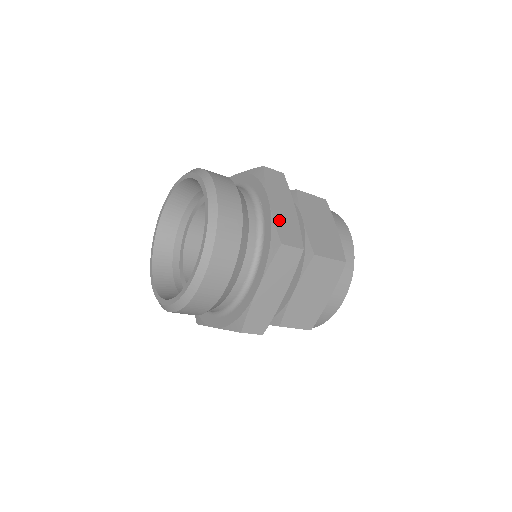
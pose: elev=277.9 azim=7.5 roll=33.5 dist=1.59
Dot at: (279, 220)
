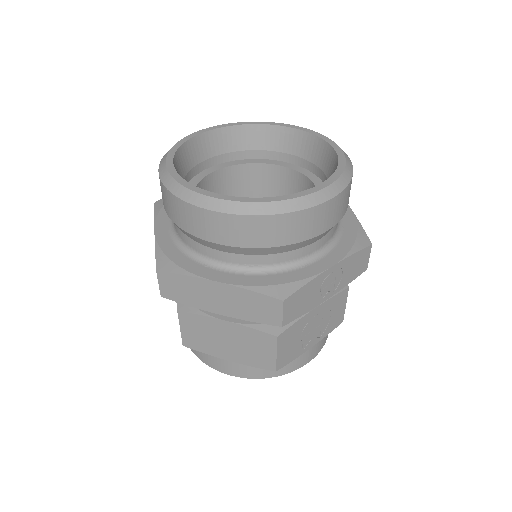
Dot at: occluded
